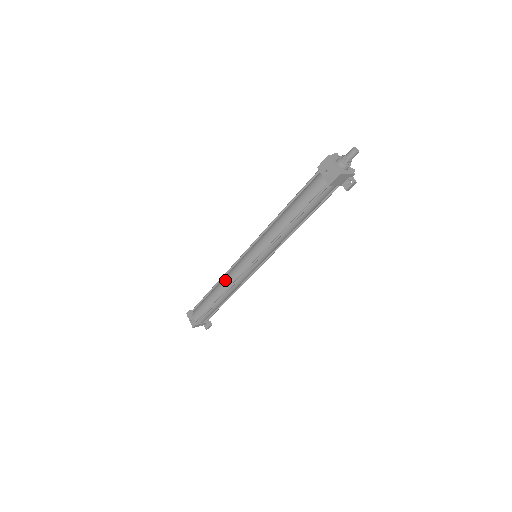
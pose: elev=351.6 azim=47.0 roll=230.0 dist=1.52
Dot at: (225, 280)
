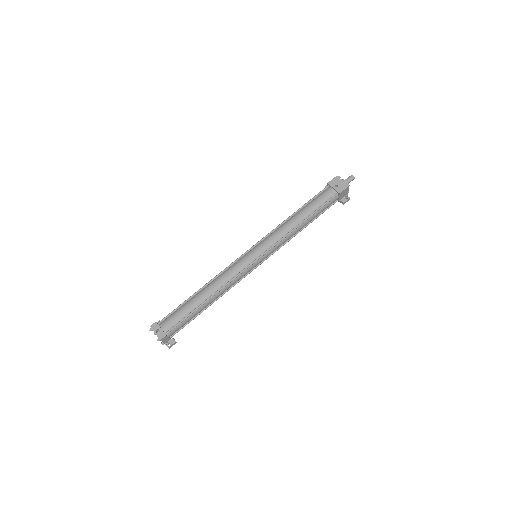
Dot at: (220, 278)
